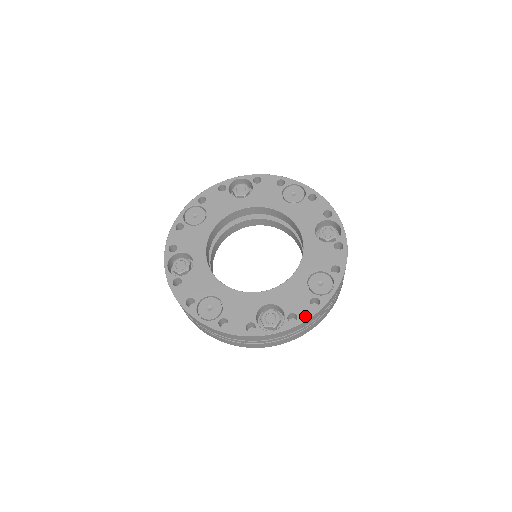
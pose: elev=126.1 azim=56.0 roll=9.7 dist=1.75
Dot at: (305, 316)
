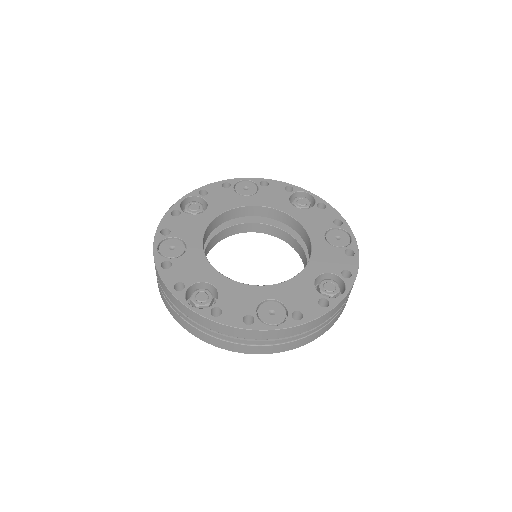
Dot at: (227, 321)
